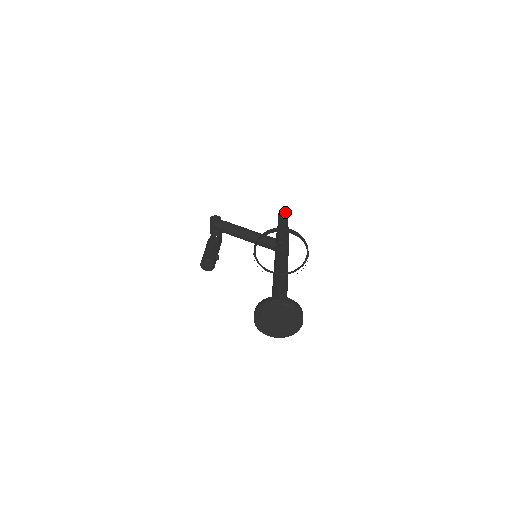
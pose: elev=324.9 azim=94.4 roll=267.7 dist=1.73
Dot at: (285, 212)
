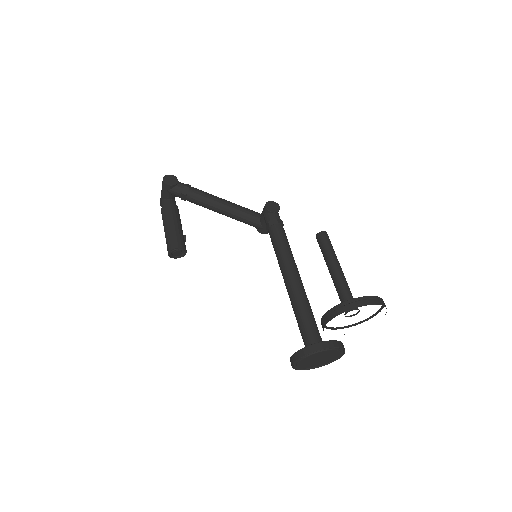
Dot at: (327, 236)
